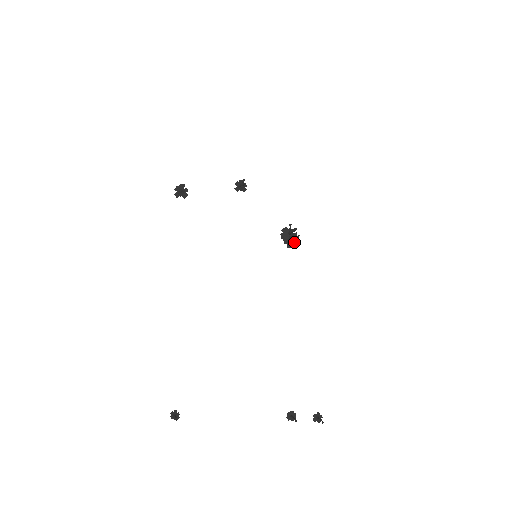
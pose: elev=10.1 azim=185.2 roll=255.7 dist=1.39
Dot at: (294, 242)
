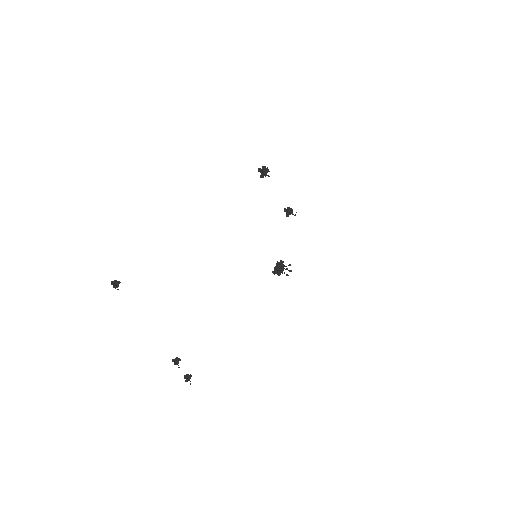
Dot at: (279, 274)
